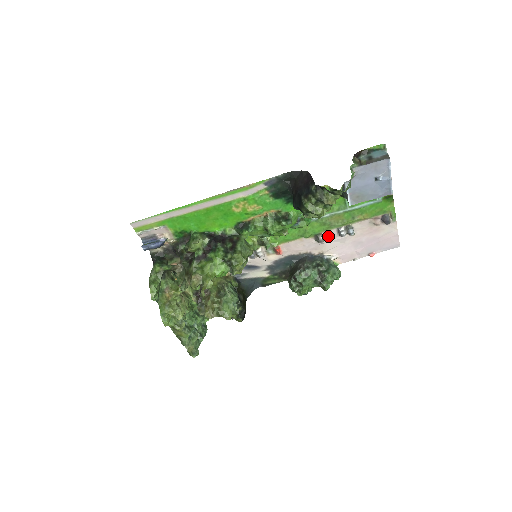
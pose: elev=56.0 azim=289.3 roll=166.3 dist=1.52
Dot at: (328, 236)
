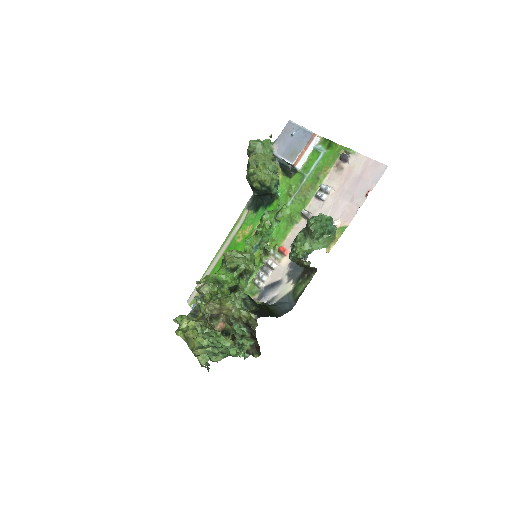
Dot at: (314, 209)
